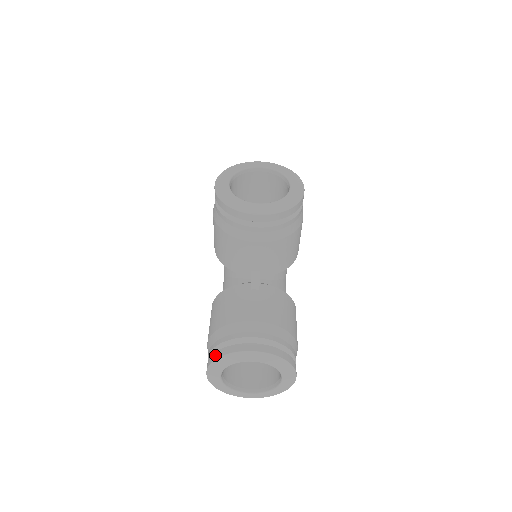
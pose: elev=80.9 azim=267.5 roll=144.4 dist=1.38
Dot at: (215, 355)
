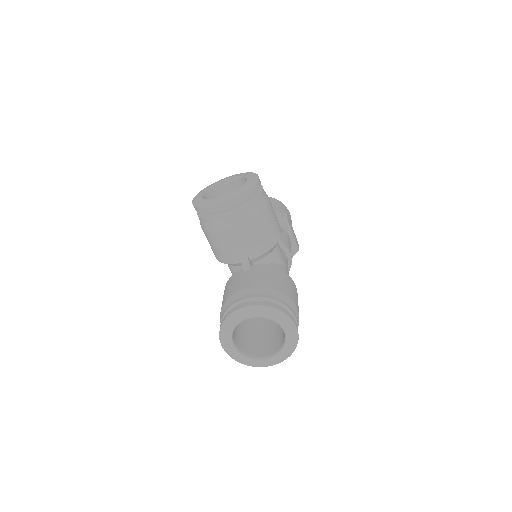
Dot at: occluded
